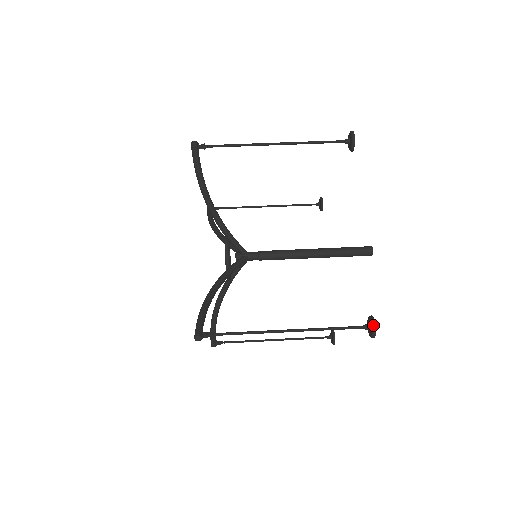
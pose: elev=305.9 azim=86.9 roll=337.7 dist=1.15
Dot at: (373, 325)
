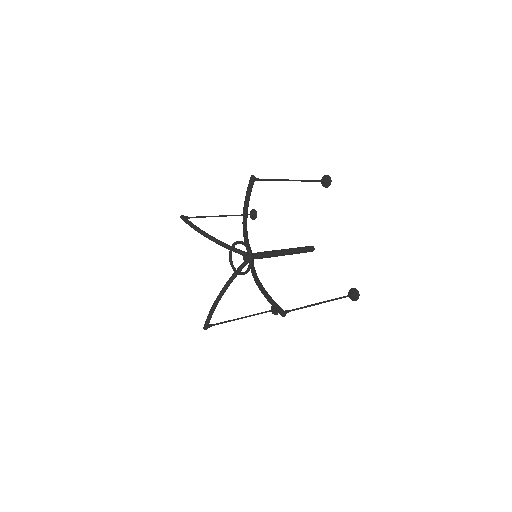
Dot at: (324, 176)
